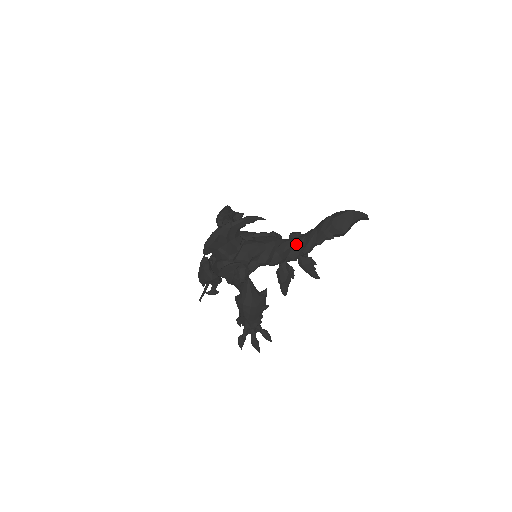
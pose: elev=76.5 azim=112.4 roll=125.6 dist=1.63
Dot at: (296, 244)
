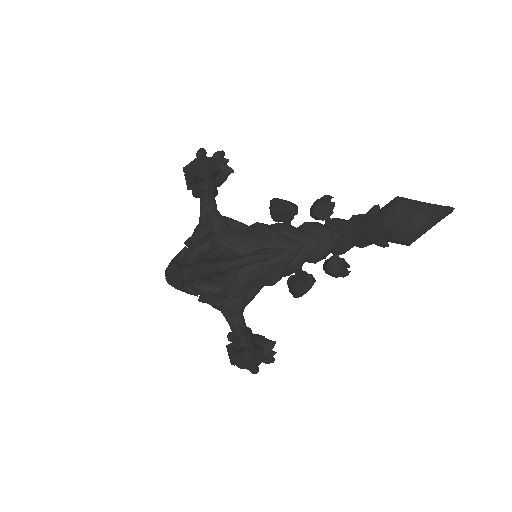
Dot at: (323, 245)
